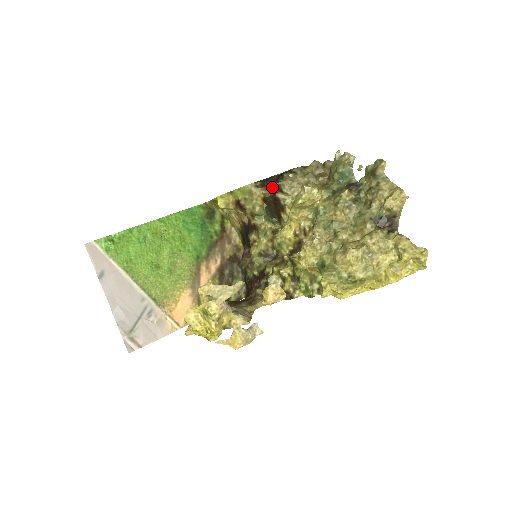
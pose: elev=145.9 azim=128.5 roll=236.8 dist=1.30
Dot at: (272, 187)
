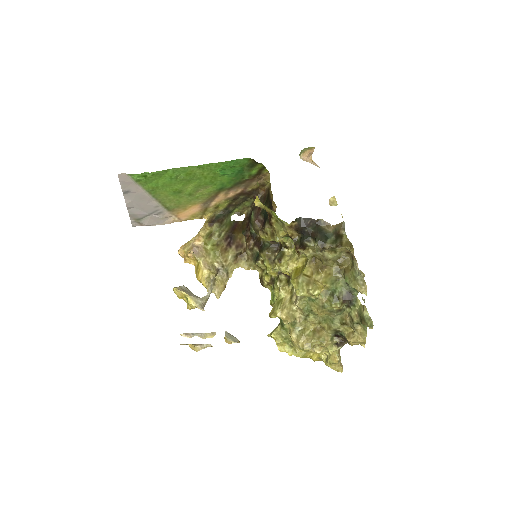
Dot at: (302, 236)
